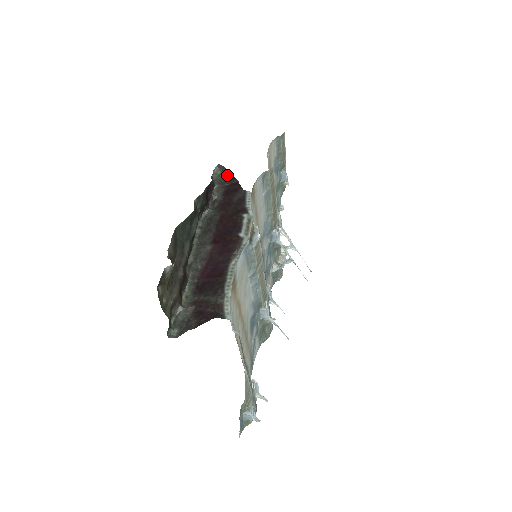
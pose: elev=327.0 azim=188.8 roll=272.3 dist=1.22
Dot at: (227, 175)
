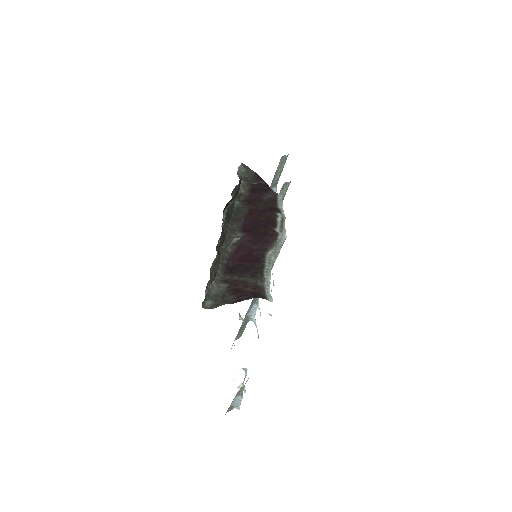
Dot at: (253, 175)
